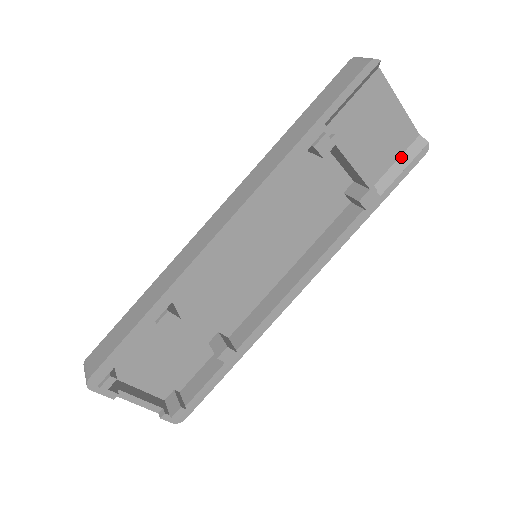
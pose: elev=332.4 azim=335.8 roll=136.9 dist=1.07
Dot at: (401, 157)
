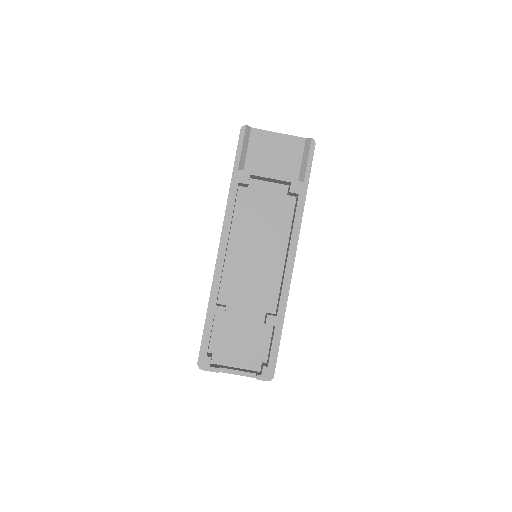
Dot at: (303, 156)
